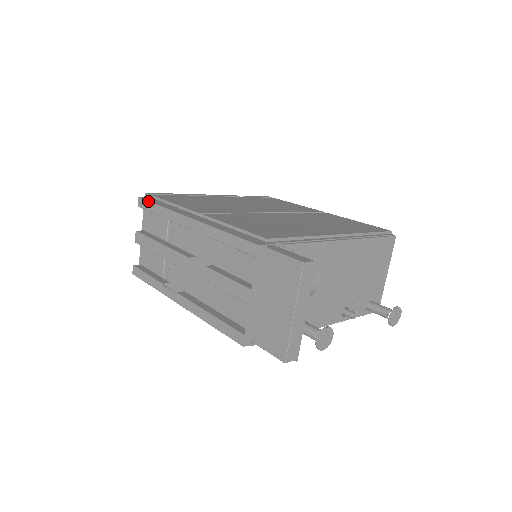
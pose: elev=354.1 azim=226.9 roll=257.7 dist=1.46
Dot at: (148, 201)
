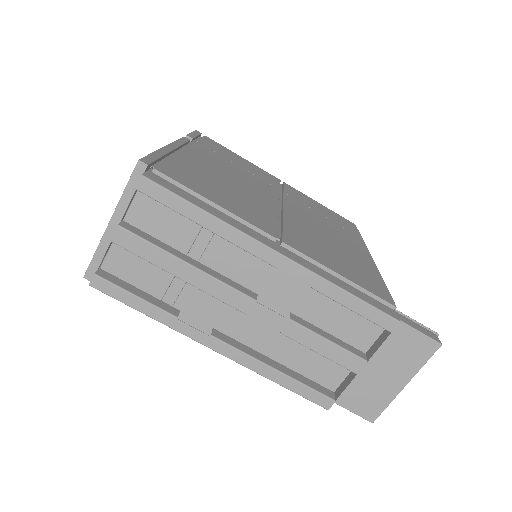
Dot at: (172, 192)
